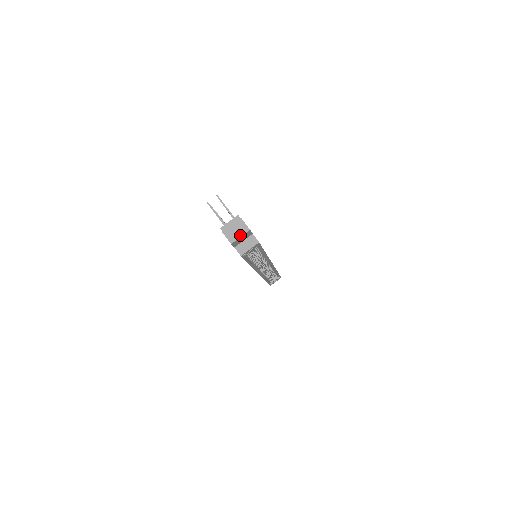
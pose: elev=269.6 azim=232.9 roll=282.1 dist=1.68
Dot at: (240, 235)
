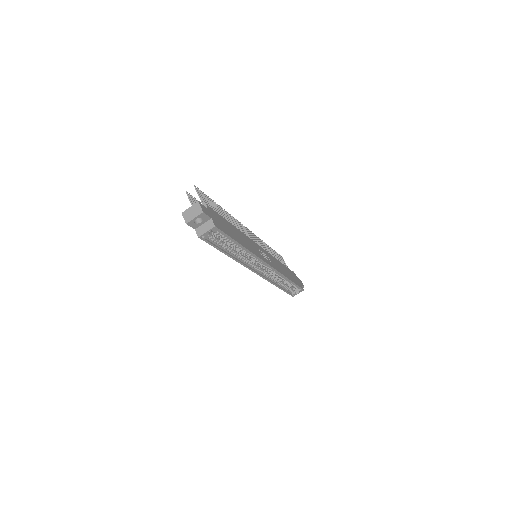
Dot at: (194, 216)
